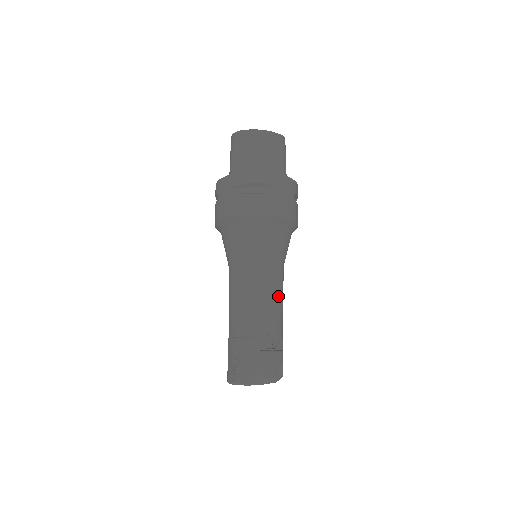
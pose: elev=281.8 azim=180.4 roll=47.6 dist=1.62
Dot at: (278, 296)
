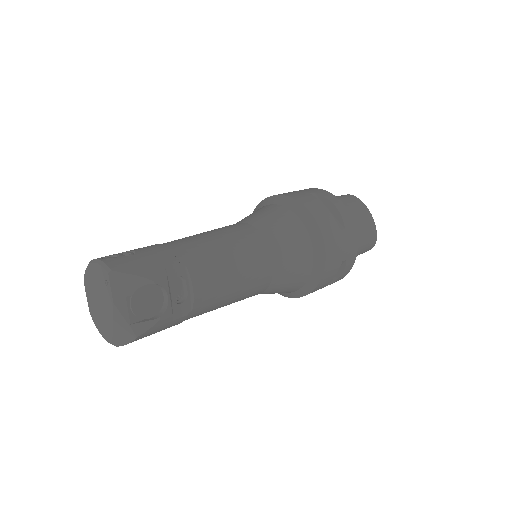
Dot at: (239, 281)
